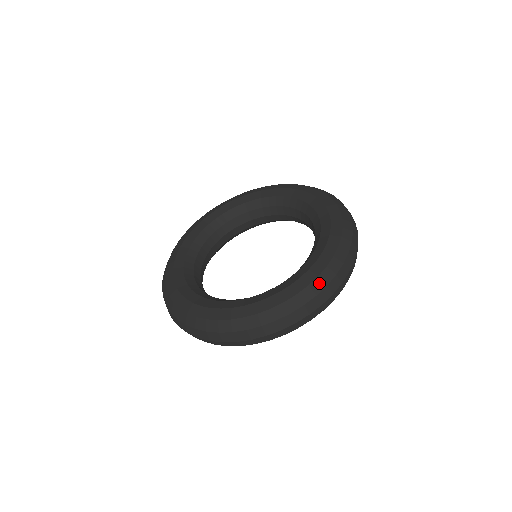
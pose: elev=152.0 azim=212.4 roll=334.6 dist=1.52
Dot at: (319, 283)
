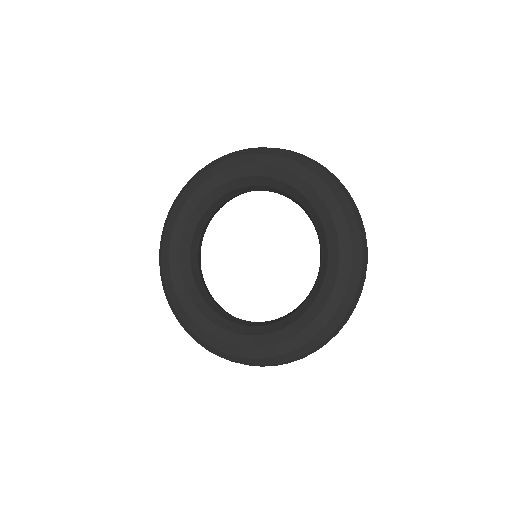
Dot at: (325, 332)
